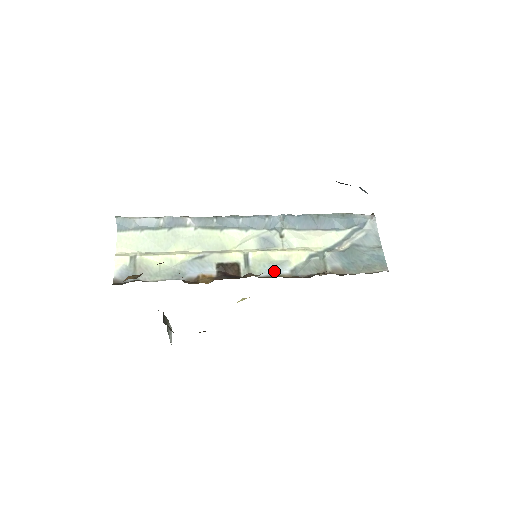
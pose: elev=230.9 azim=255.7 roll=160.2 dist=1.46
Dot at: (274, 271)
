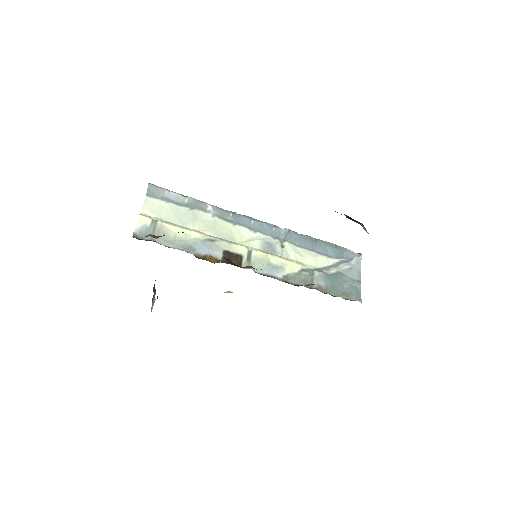
Dot at: (270, 272)
